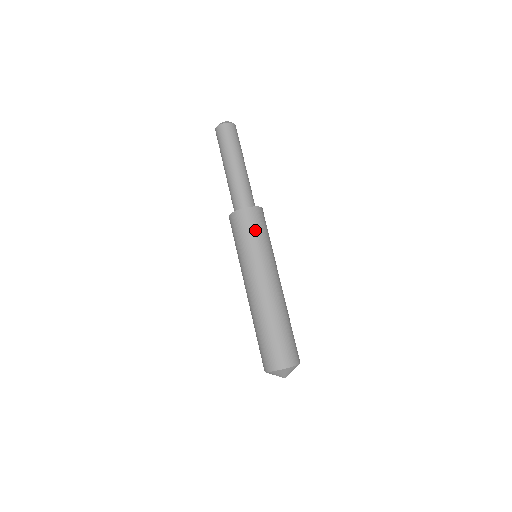
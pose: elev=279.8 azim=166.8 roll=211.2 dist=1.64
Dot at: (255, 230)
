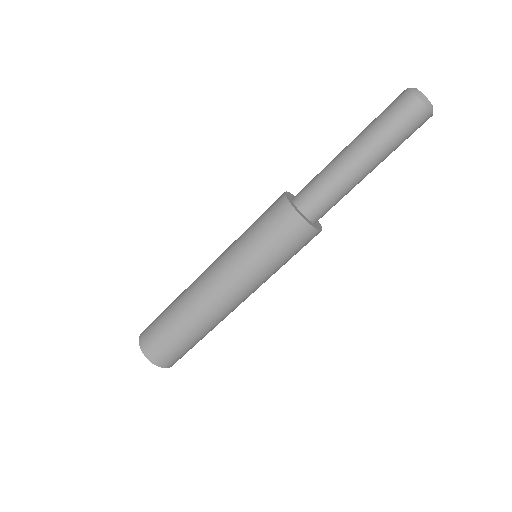
Dot at: (289, 253)
